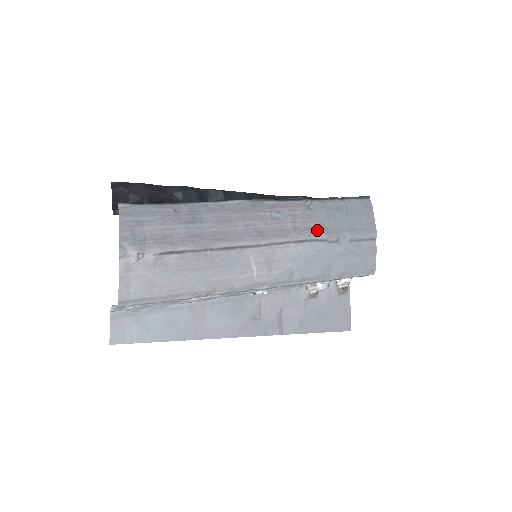
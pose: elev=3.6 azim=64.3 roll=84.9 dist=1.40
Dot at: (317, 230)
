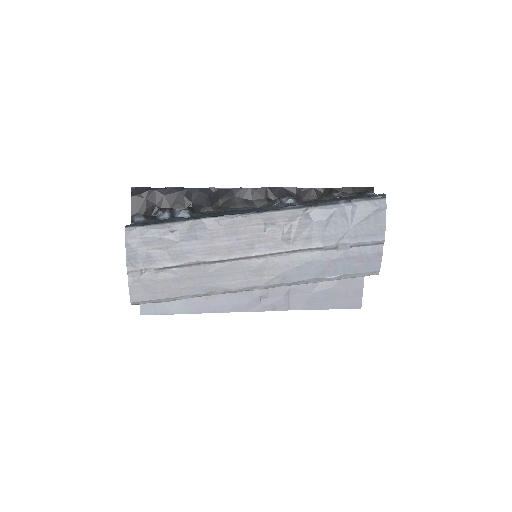
Dot at: (313, 239)
